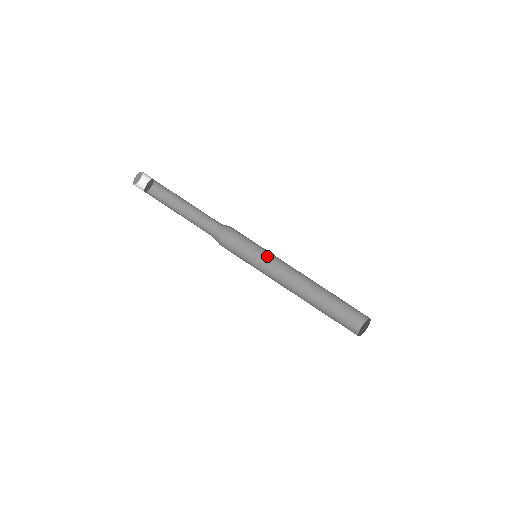
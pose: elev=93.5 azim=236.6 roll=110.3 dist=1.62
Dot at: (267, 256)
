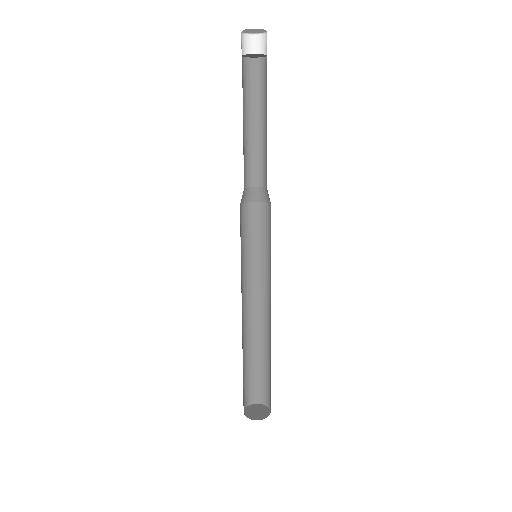
Dot at: (252, 264)
